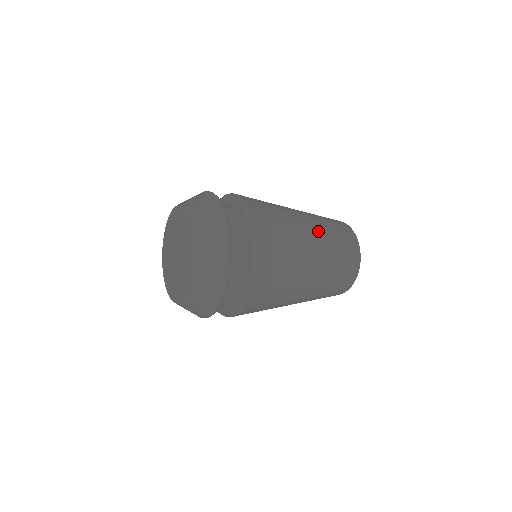
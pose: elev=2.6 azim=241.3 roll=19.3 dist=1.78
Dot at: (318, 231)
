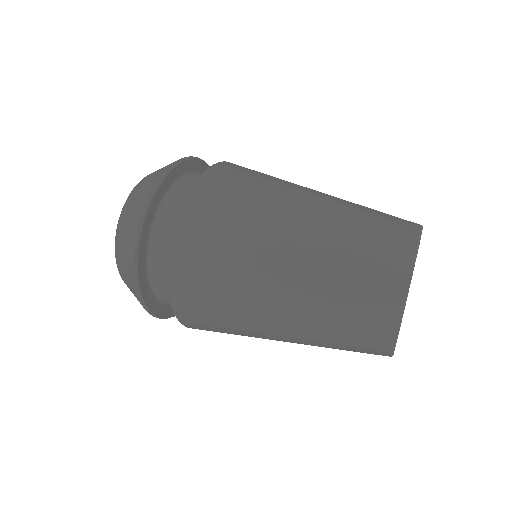
Dot at: (297, 339)
